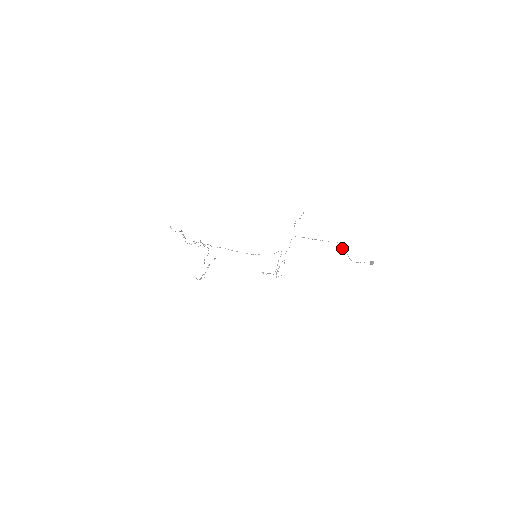
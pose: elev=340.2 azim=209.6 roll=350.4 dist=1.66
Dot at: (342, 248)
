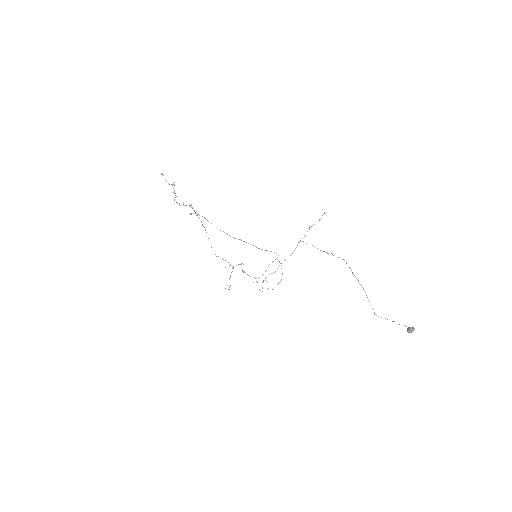
Dot at: occluded
